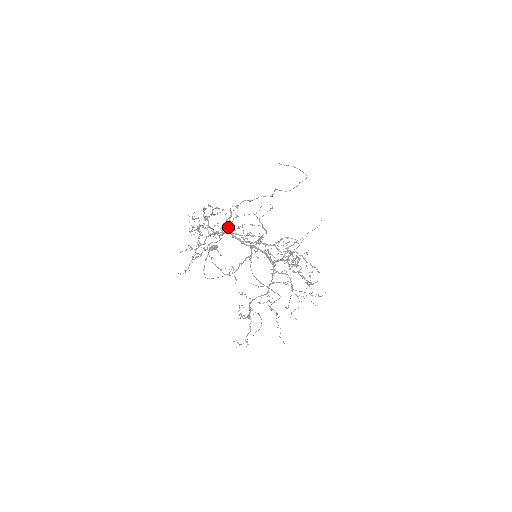
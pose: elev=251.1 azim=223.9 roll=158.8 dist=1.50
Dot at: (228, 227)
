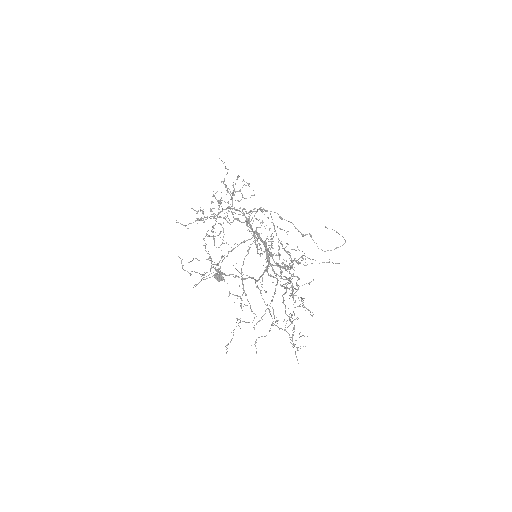
Dot at: occluded
